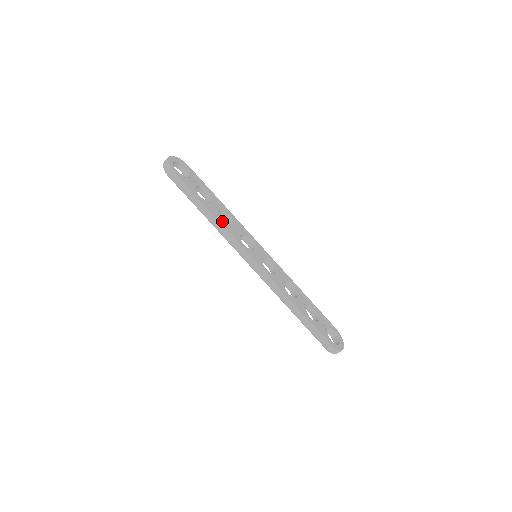
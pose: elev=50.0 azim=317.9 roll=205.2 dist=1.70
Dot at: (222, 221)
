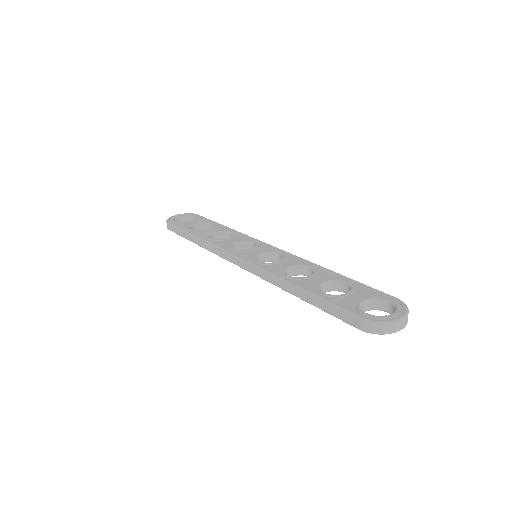
Dot at: (210, 239)
